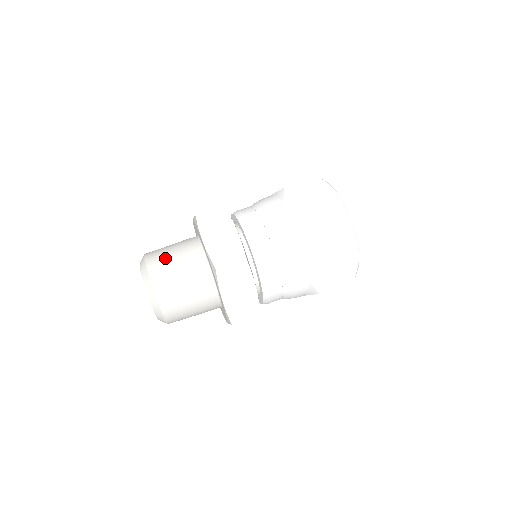
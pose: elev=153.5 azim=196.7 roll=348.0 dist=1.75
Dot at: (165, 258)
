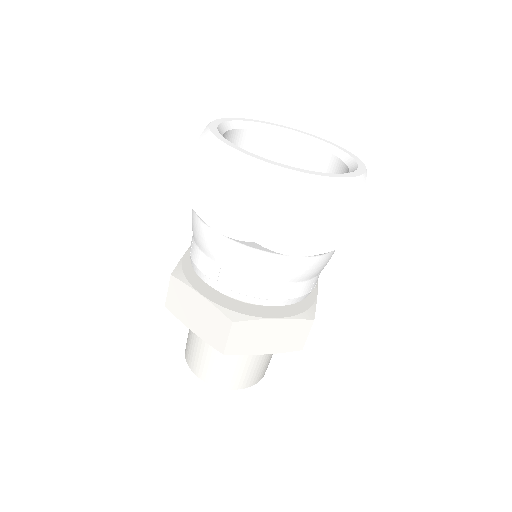
Dot at: (235, 374)
